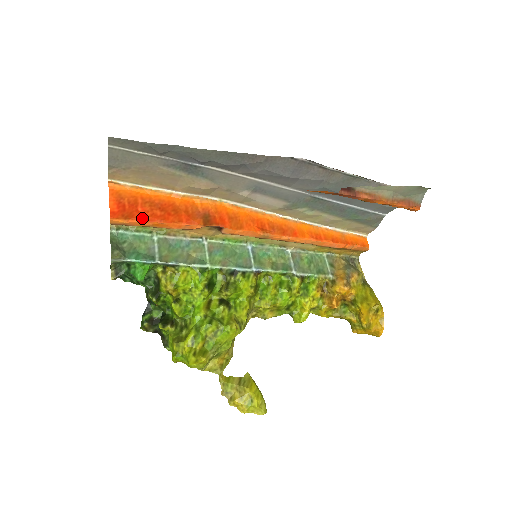
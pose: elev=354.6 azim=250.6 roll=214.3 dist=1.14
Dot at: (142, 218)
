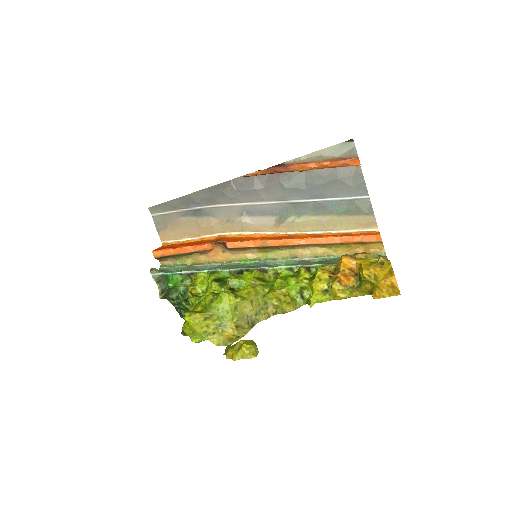
Dot at: (171, 248)
